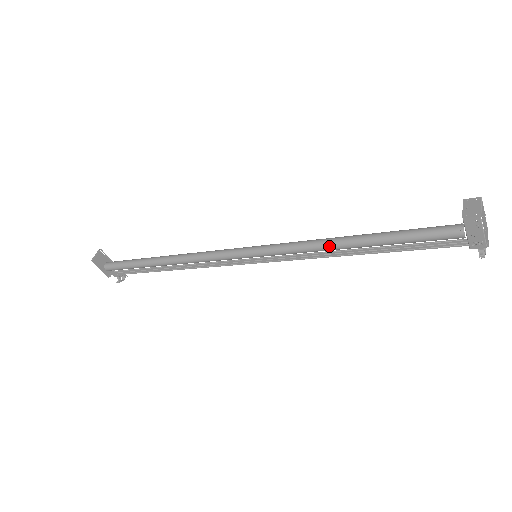
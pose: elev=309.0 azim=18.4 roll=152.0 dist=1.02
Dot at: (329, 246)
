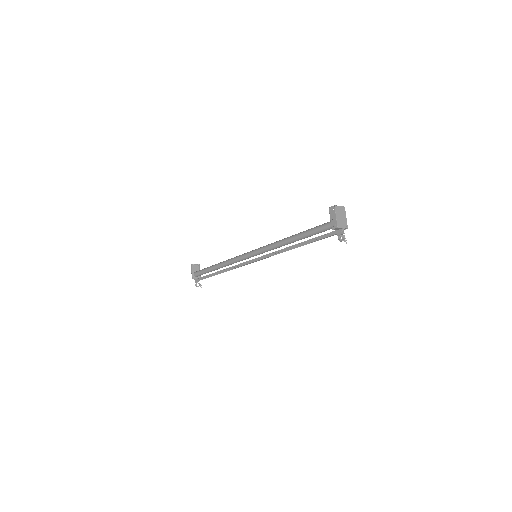
Dot at: (283, 240)
